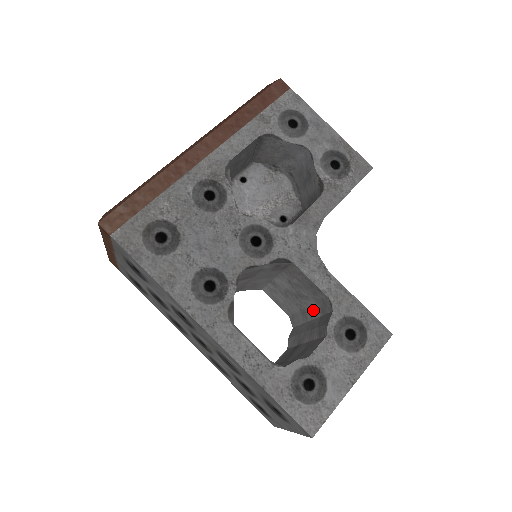
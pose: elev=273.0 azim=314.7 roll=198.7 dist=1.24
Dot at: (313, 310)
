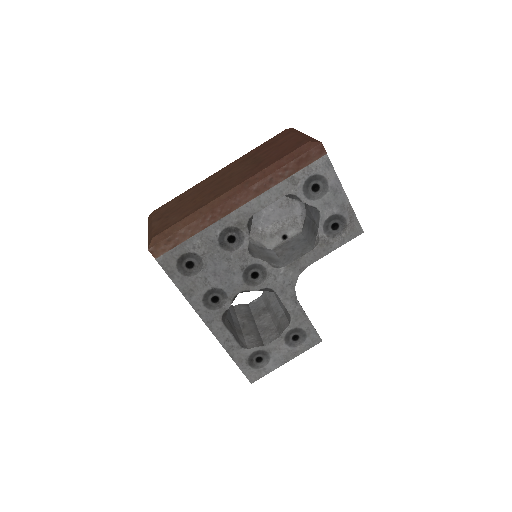
Dot at: (282, 303)
